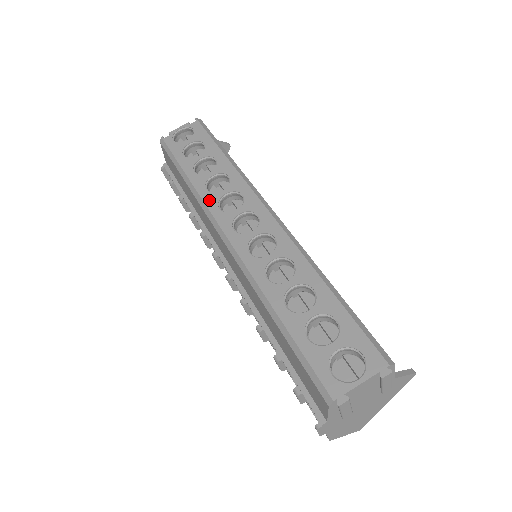
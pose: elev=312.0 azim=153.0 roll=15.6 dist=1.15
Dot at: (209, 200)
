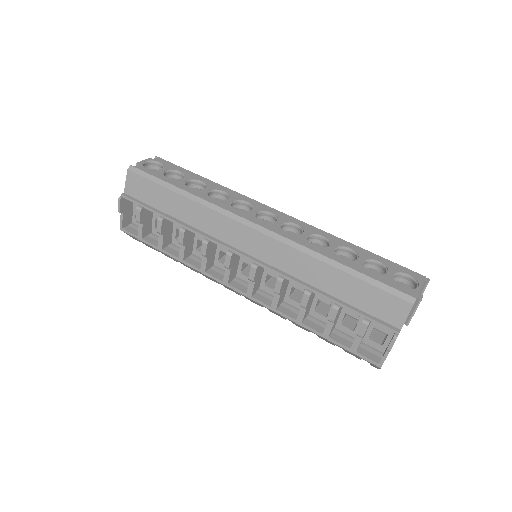
Dot at: (222, 205)
